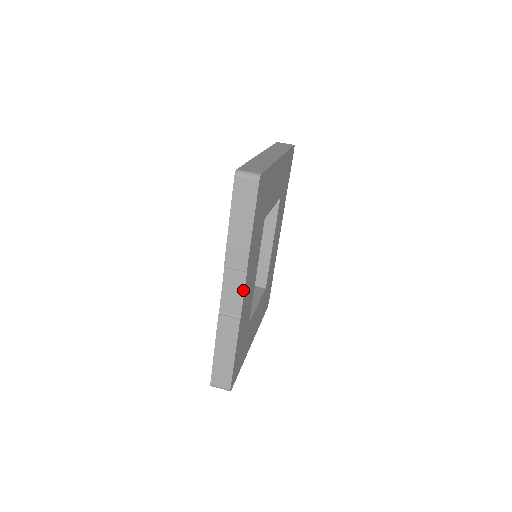
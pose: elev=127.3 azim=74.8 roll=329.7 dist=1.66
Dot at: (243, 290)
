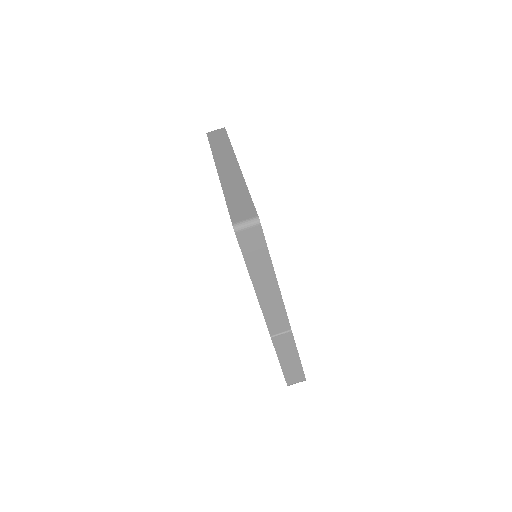
Dot at: (284, 310)
